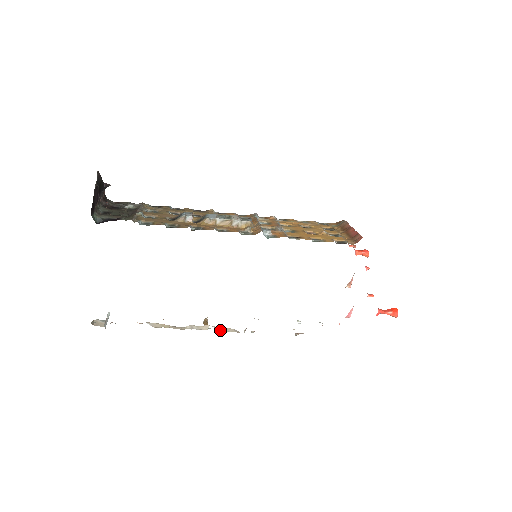
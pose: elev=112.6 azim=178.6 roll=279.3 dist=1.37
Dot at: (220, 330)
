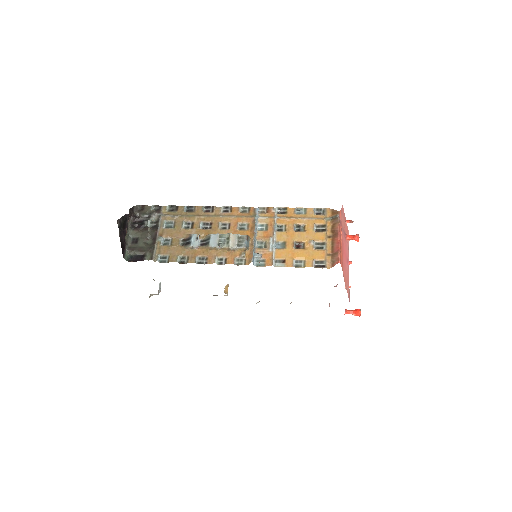
Dot at: occluded
